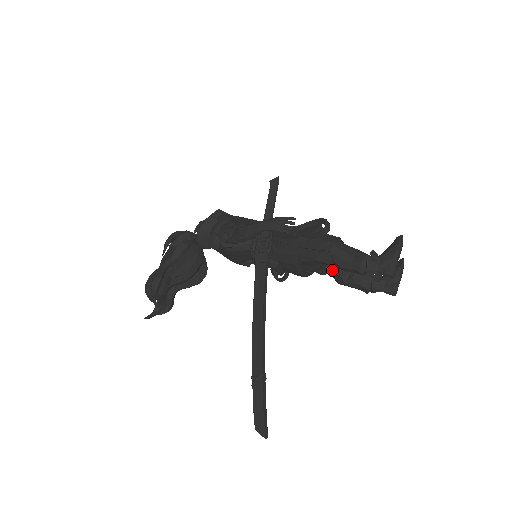
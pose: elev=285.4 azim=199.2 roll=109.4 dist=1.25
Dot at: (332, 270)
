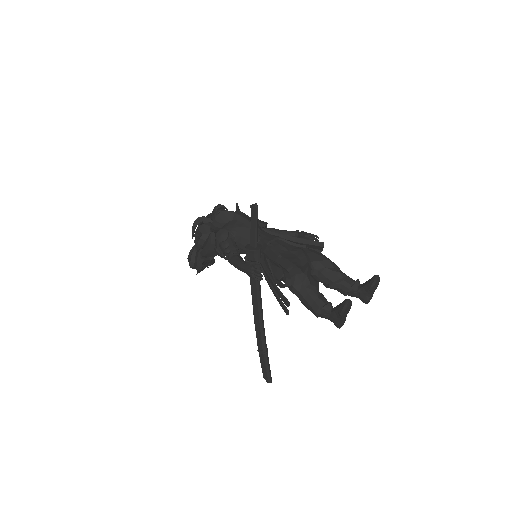
Dot at: occluded
